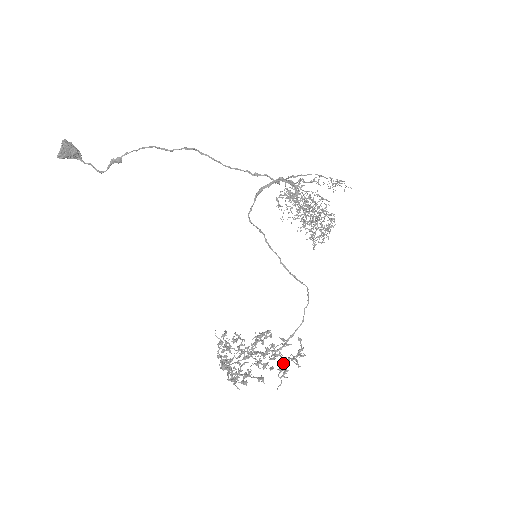
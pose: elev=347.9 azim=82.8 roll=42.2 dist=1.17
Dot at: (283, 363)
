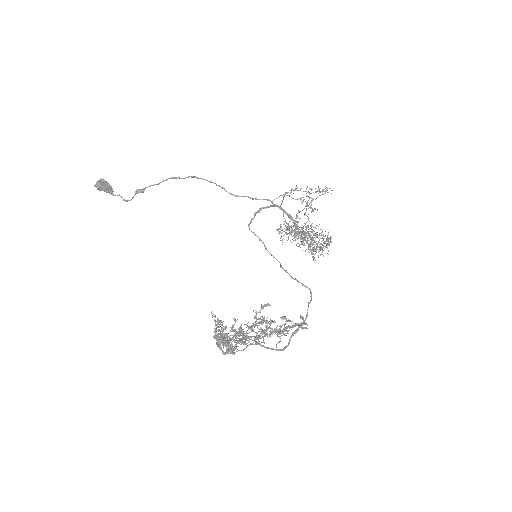
Dot at: (283, 330)
